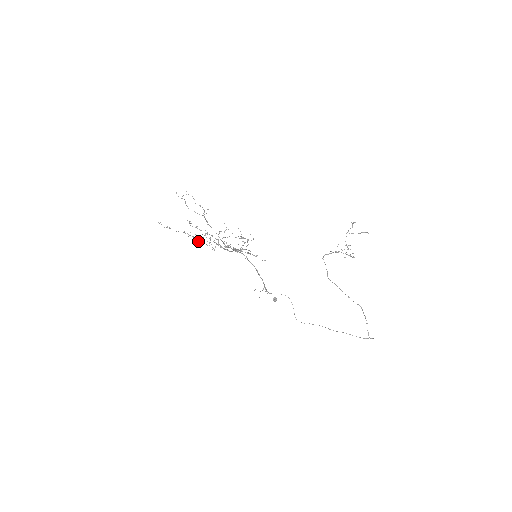
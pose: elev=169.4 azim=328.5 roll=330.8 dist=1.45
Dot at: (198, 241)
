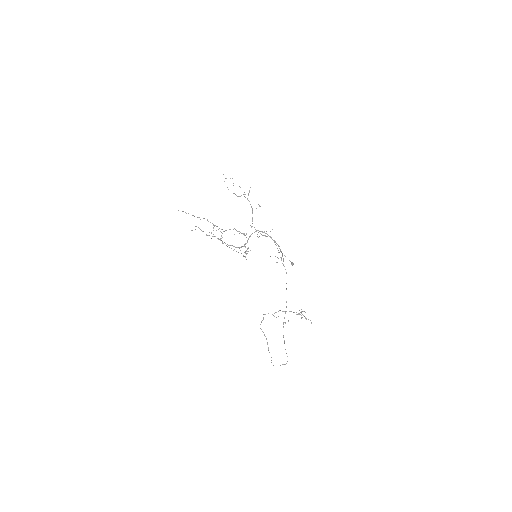
Dot at: (213, 227)
